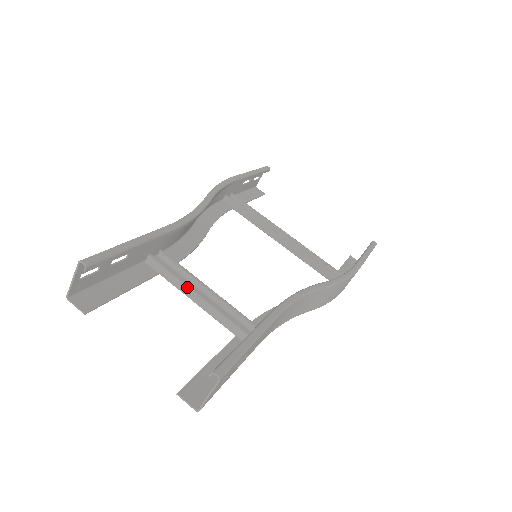
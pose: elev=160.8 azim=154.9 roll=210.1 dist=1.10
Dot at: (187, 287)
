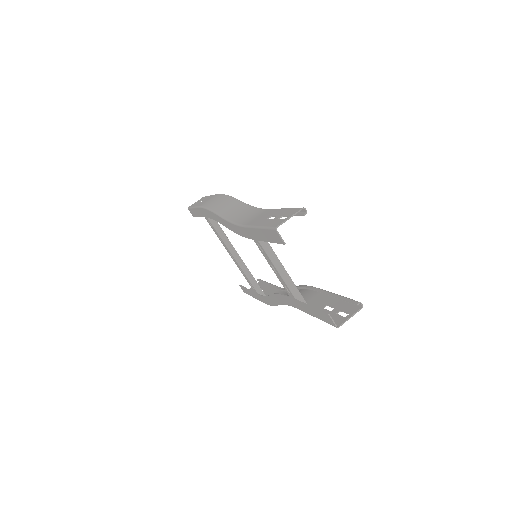
Dot at: (276, 256)
